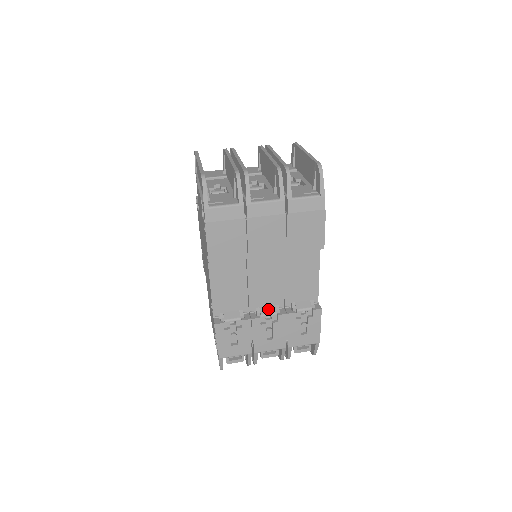
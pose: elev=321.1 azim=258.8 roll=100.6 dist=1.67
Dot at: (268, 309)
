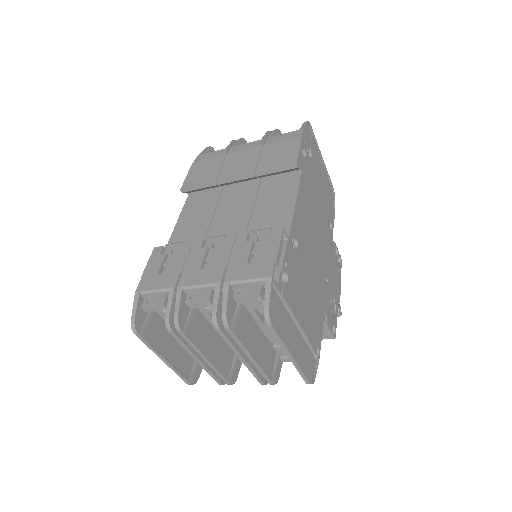
Dot at: occluded
